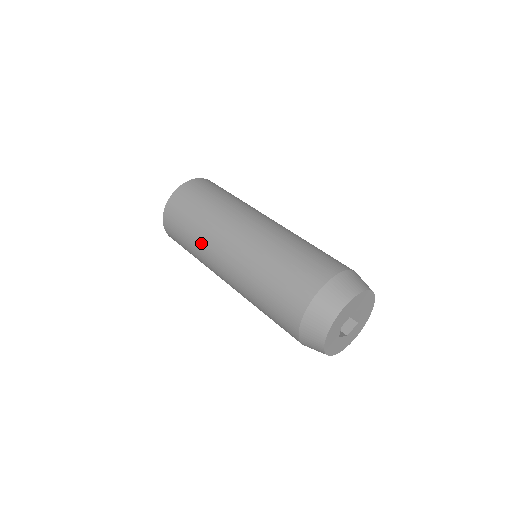
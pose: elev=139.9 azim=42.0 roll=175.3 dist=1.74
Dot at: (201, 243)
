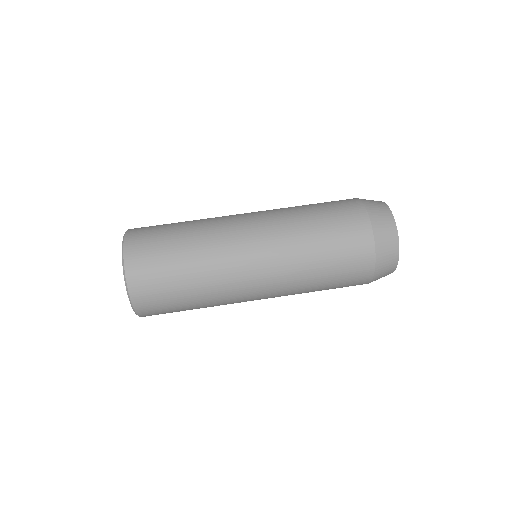
Dot at: (213, 285)
